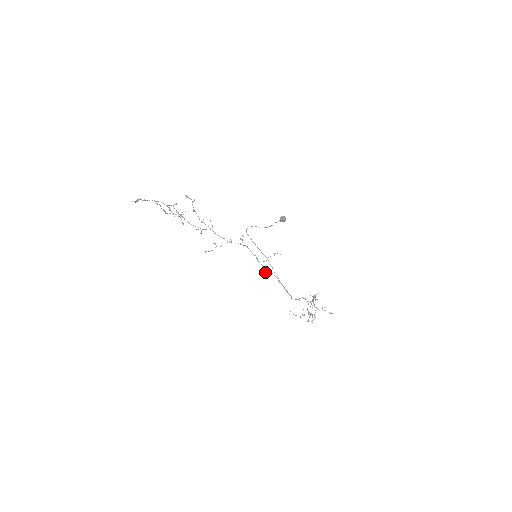
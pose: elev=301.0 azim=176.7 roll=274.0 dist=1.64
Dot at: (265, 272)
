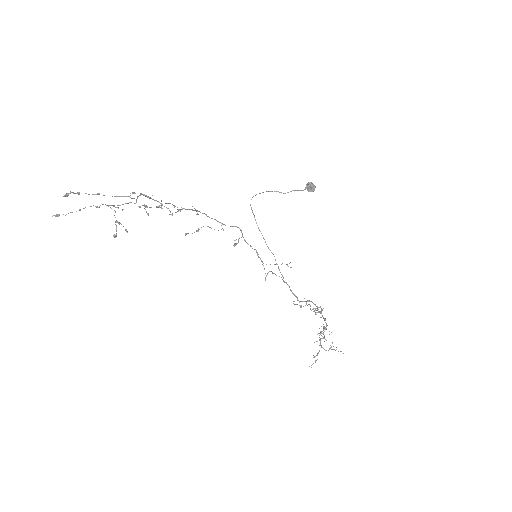
Dot at: (265, 278)
